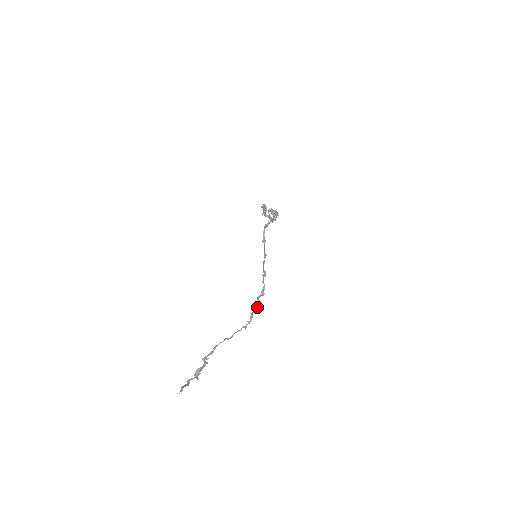
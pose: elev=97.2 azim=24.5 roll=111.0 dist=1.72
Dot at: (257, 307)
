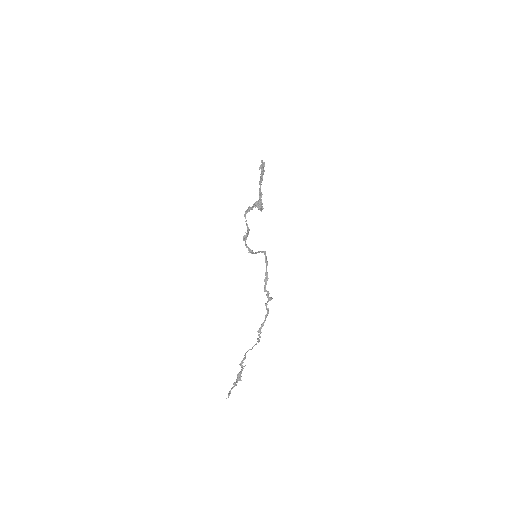
Dot at: (264, 320)
